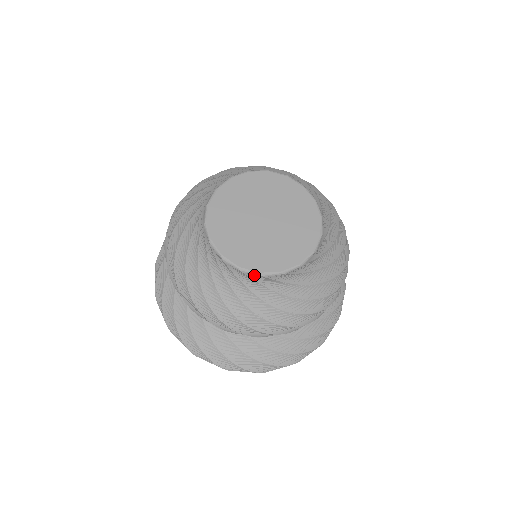
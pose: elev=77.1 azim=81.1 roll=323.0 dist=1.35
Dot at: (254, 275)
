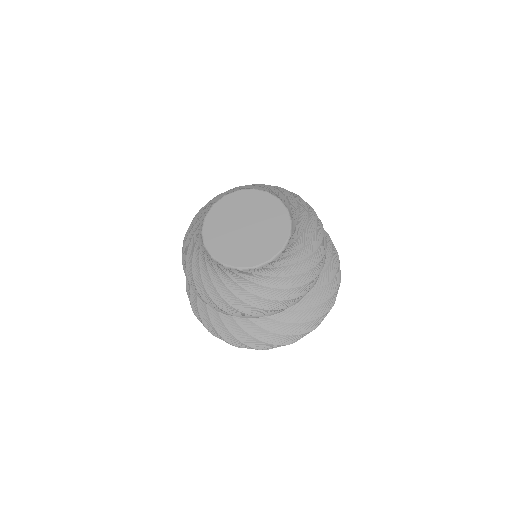
Dot at: (279, 255)
